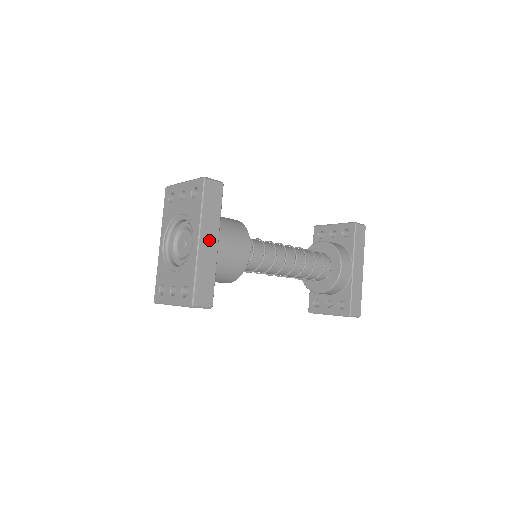
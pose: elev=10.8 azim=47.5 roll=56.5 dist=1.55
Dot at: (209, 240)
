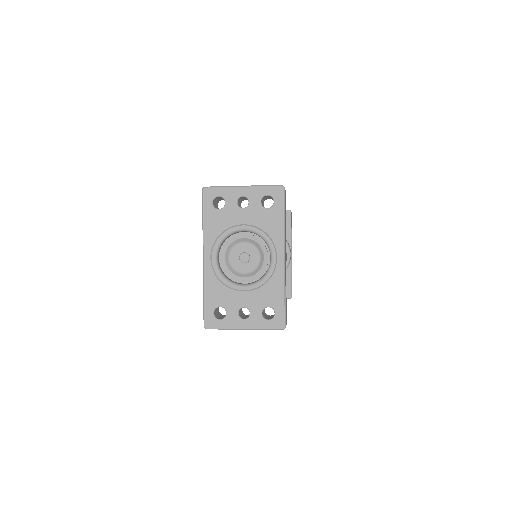
Dot at: (285, 254)
